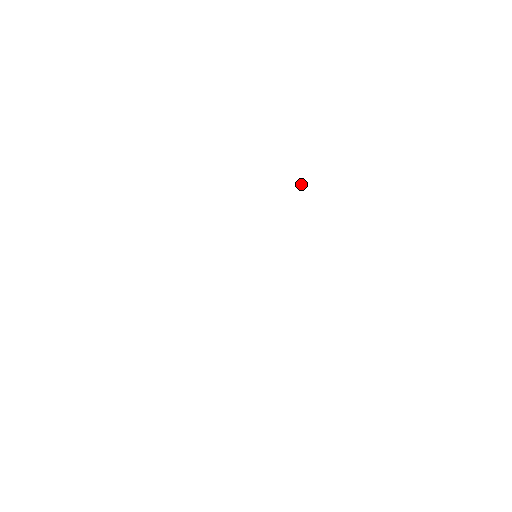
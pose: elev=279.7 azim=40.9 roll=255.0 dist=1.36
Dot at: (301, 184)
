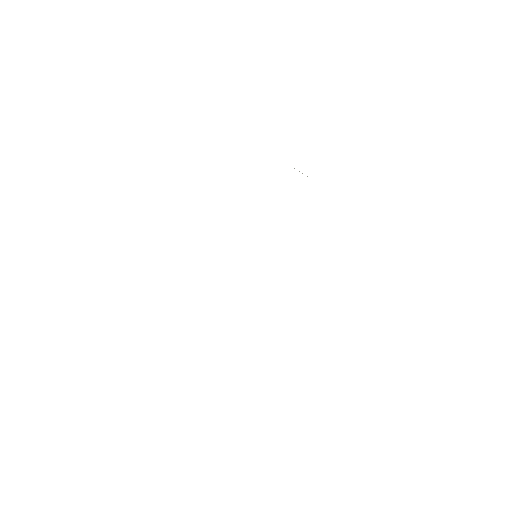
Dot at: occluded
